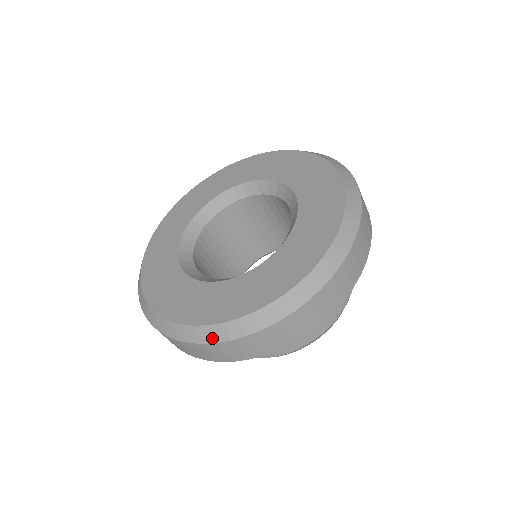
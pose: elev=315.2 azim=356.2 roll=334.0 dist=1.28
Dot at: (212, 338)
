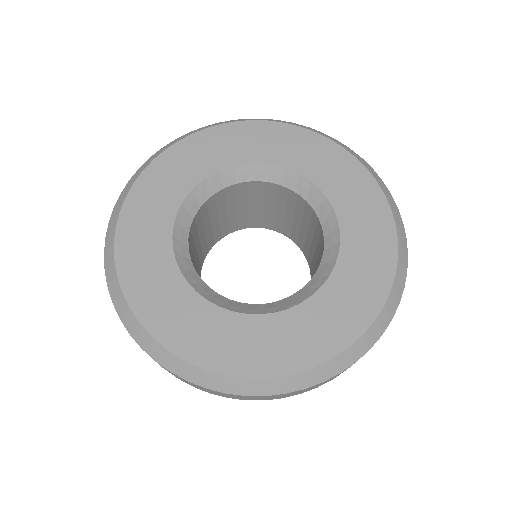
Dot at: (301, 385)
